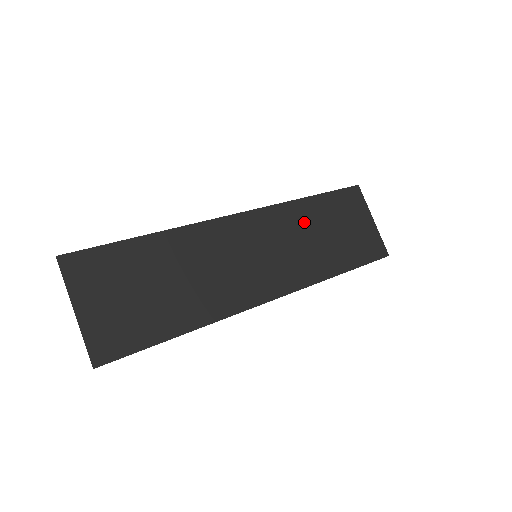
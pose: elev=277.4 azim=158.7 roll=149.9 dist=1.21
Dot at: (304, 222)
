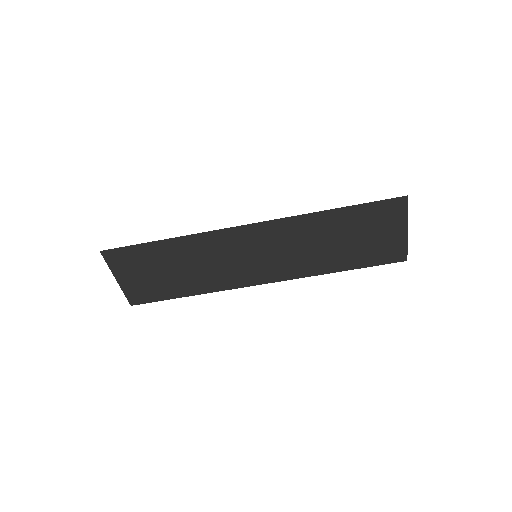
Dot at: (316, 232)
